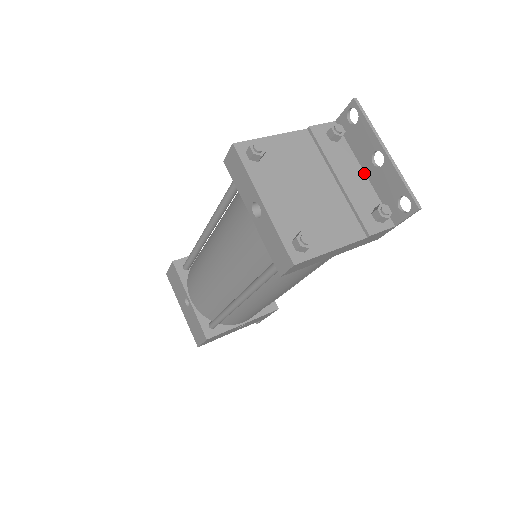
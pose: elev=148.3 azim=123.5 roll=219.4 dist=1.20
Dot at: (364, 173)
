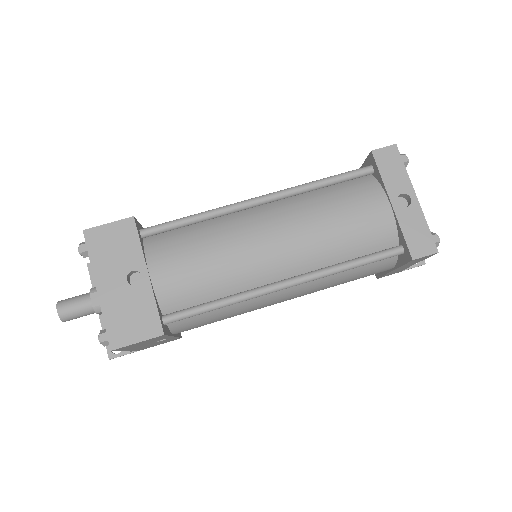
Dot at: occluded
